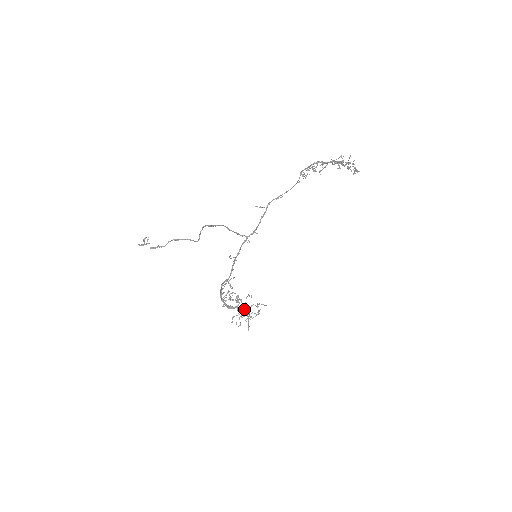
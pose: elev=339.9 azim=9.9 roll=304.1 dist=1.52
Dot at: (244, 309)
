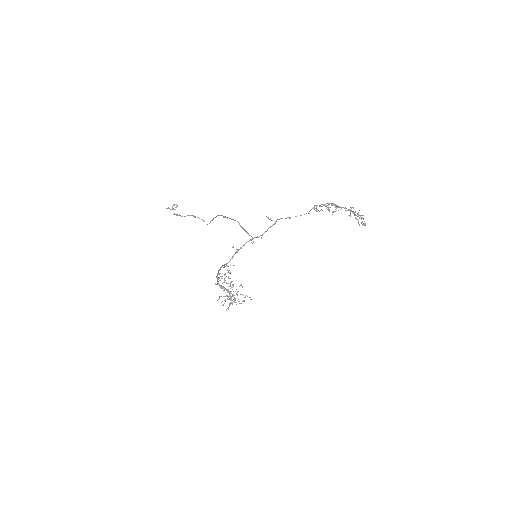
Dot at: (233, 294)
